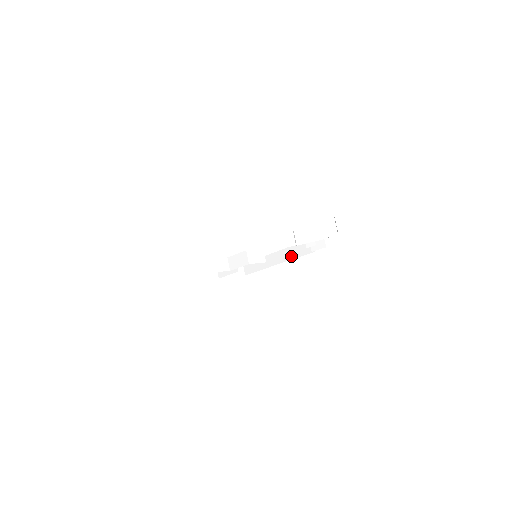
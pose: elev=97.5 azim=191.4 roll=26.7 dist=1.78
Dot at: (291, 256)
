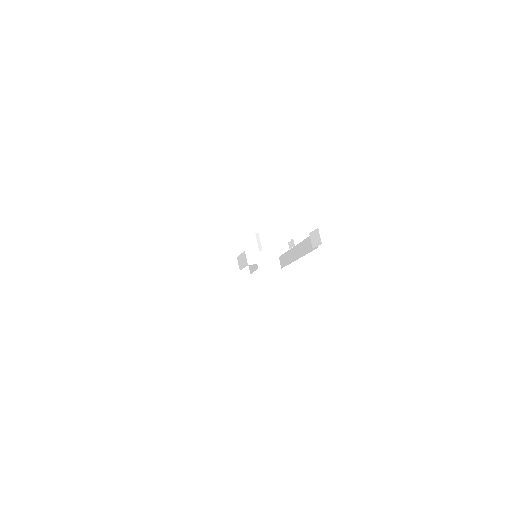
Dot at: (304, 251)
